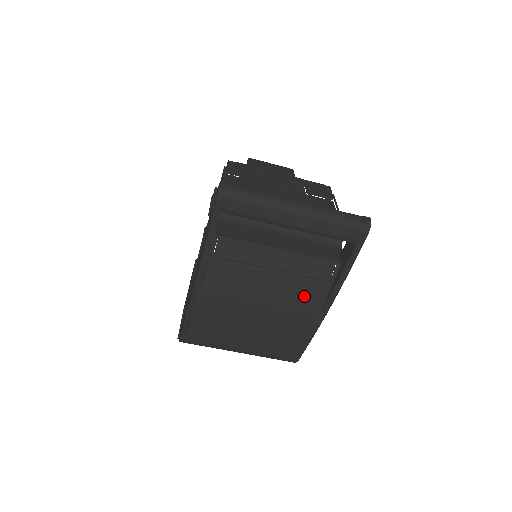
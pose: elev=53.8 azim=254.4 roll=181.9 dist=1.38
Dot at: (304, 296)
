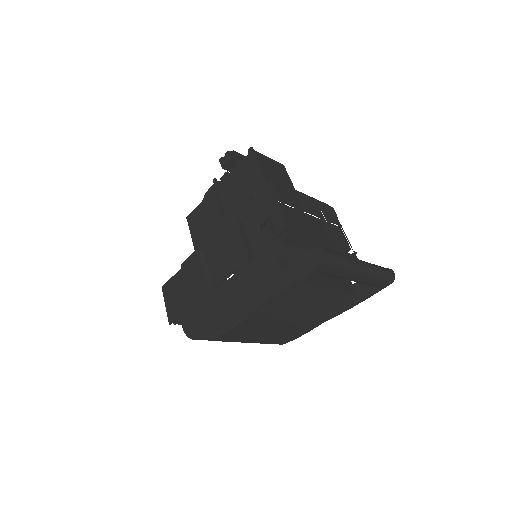
Dot at: (319, 314)
